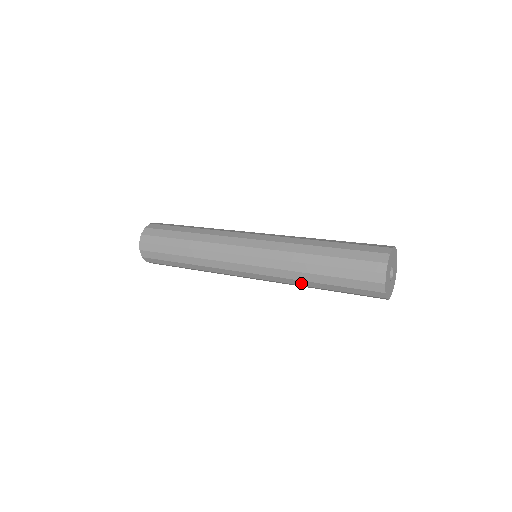
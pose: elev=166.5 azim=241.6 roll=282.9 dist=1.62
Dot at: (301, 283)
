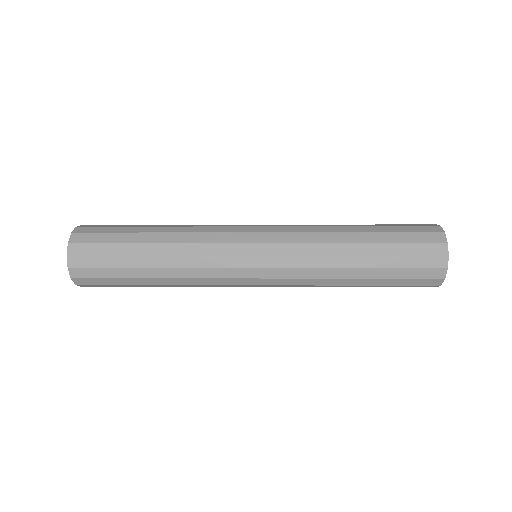
Dot at: (335, 250)
